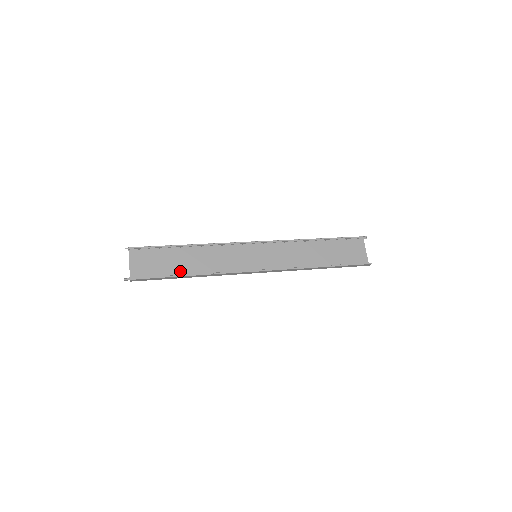
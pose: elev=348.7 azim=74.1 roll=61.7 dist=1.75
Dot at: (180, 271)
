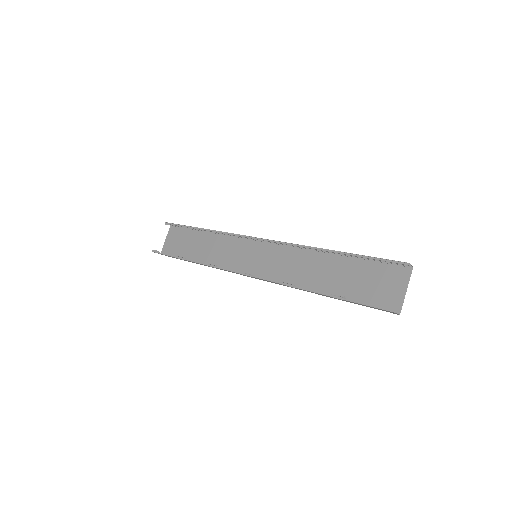
Dot at: (193, 255)
